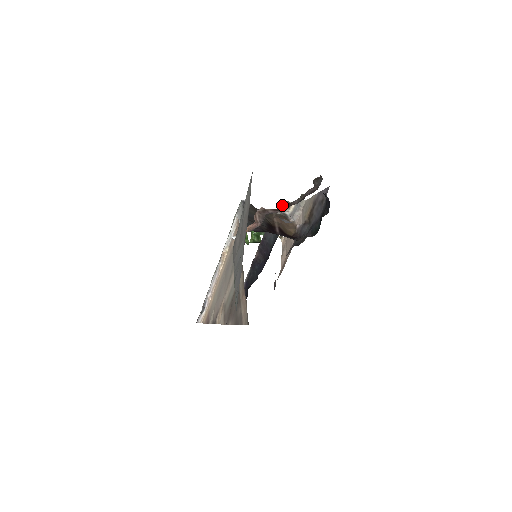
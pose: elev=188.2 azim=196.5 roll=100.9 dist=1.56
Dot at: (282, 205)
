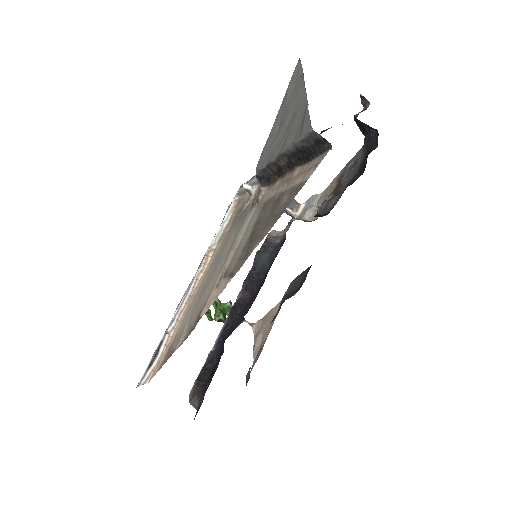
Dot at: occluded
